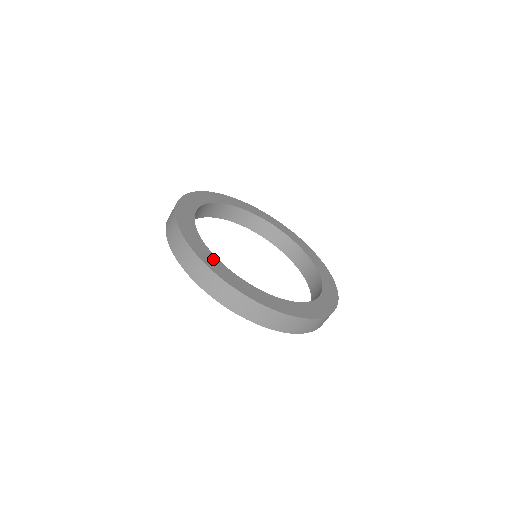
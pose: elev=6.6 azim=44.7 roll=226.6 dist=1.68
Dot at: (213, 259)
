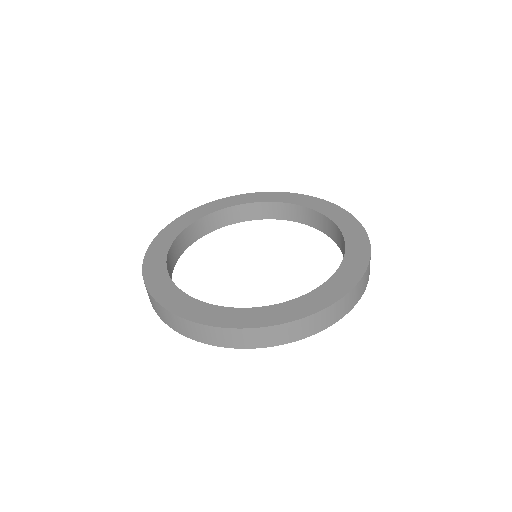
Dot at: (300, 303)
